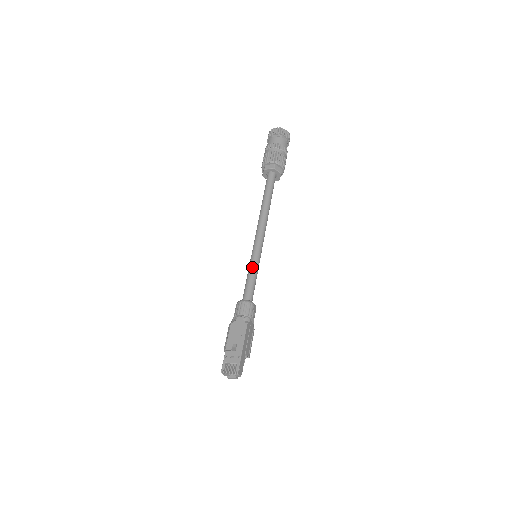
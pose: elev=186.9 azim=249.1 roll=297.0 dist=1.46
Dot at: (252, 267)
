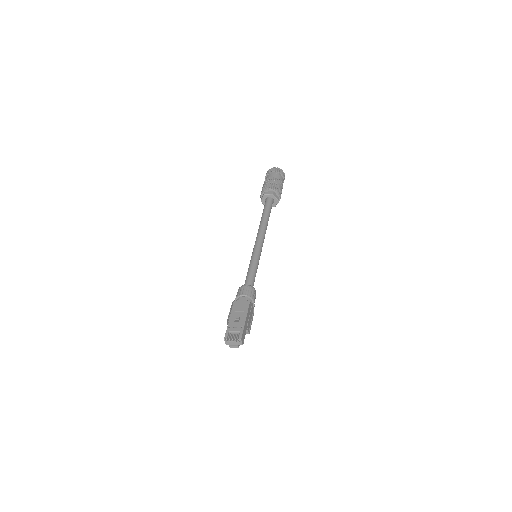
Dot at: (253, 262)
